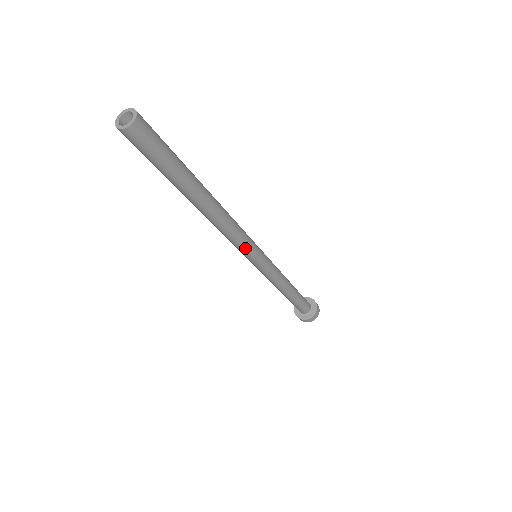
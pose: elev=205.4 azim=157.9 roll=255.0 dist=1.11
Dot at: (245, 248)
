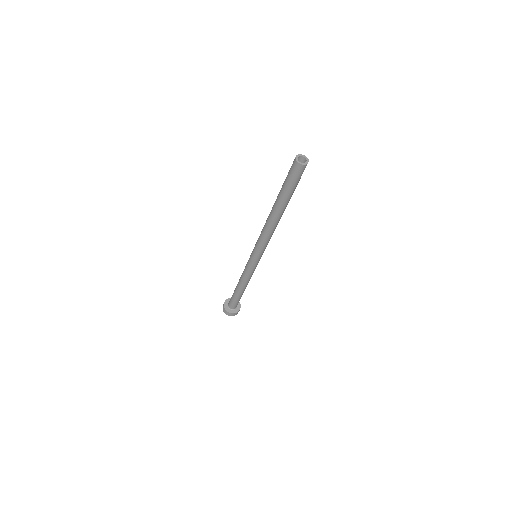
Dot at: occluded
